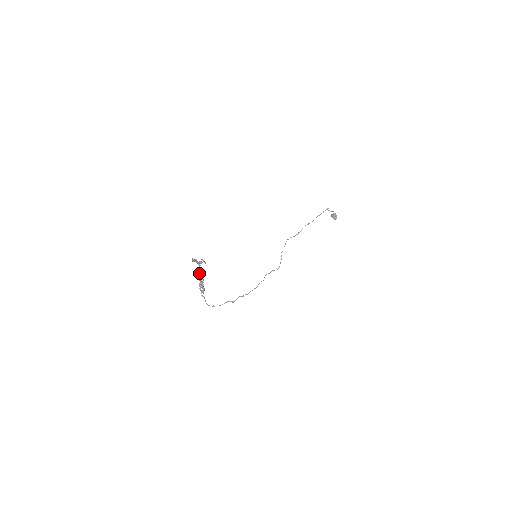
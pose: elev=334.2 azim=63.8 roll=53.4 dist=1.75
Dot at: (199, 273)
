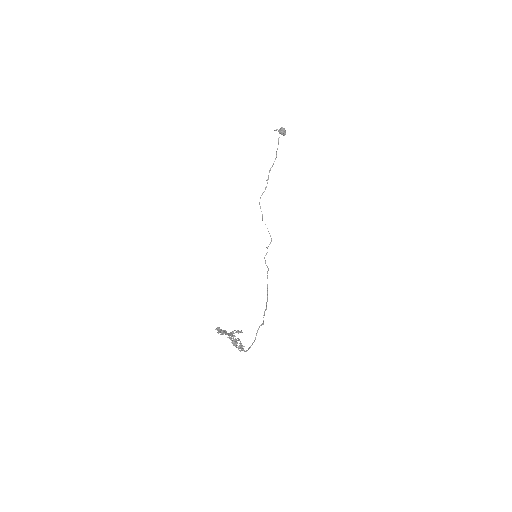
Dot at: occluded
